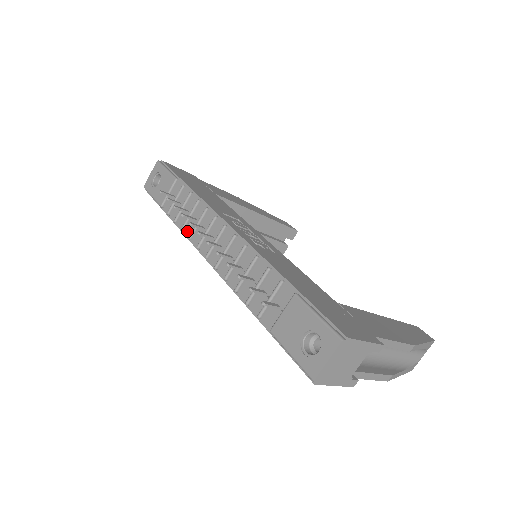
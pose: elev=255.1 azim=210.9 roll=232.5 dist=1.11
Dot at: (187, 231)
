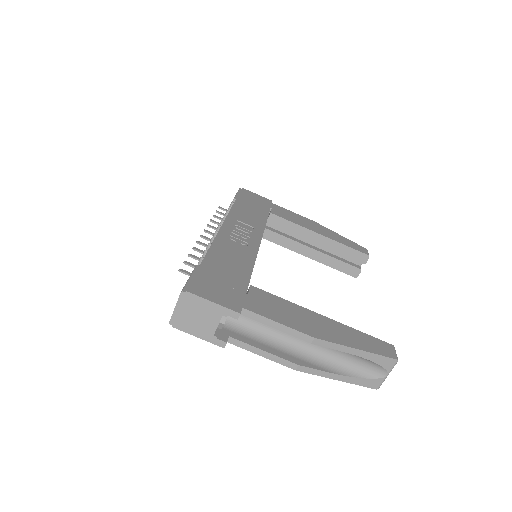
Dot at: occluded
